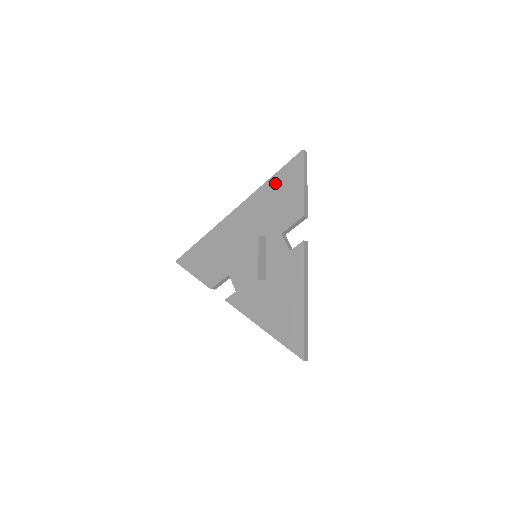
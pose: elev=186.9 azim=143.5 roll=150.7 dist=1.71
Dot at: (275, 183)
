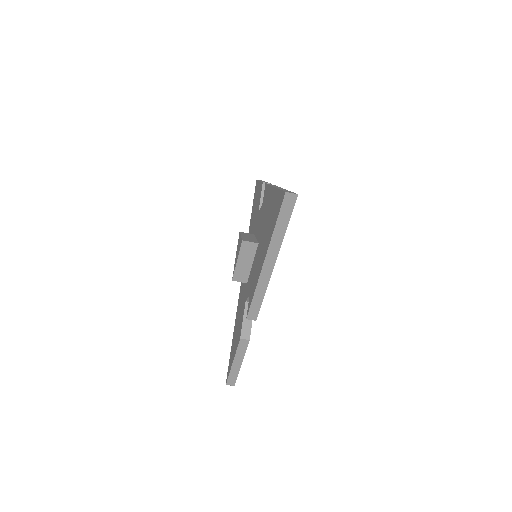
Dot at: occluded
